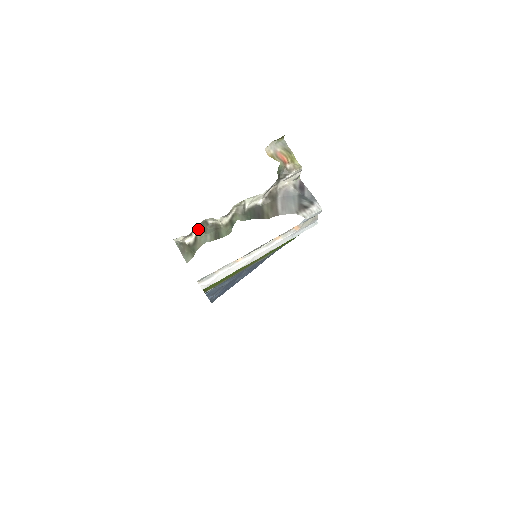
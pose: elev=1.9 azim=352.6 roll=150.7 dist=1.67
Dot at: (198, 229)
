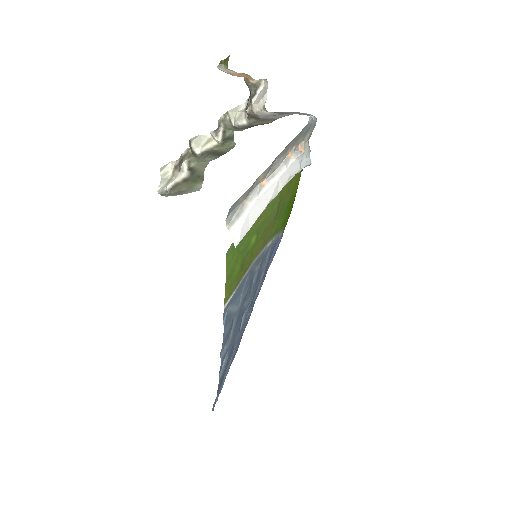
Dot at: (188, 152)
